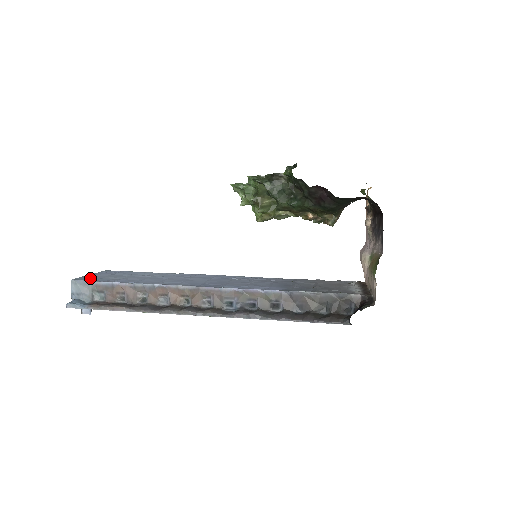
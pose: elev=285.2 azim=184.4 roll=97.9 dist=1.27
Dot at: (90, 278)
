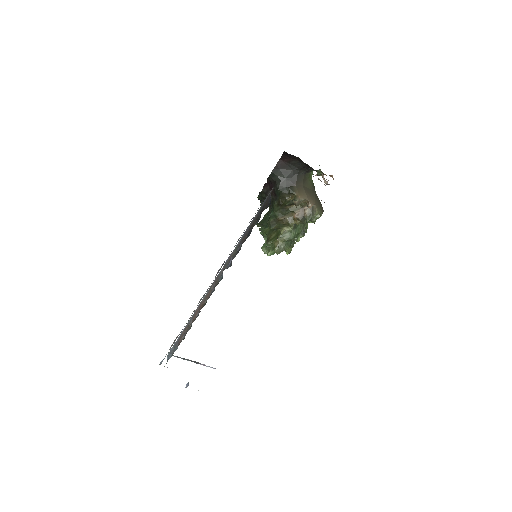
Dot at: occluded
